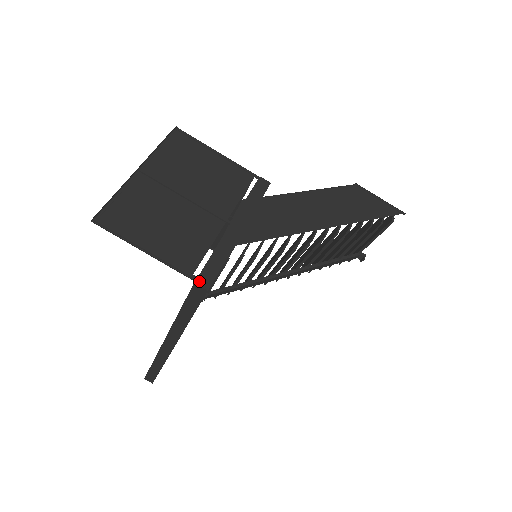
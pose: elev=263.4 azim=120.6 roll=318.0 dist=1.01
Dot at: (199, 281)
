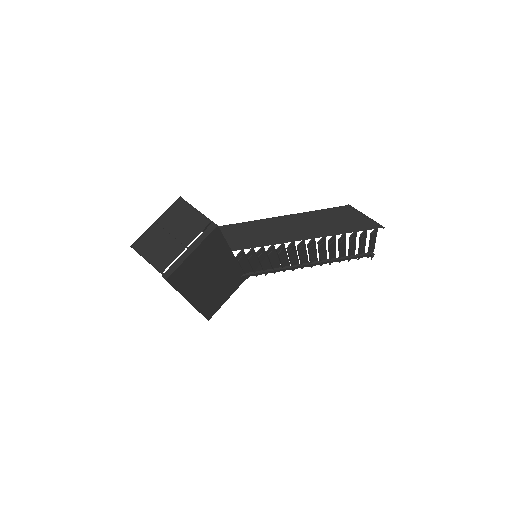
Dot at: (164, 275)
